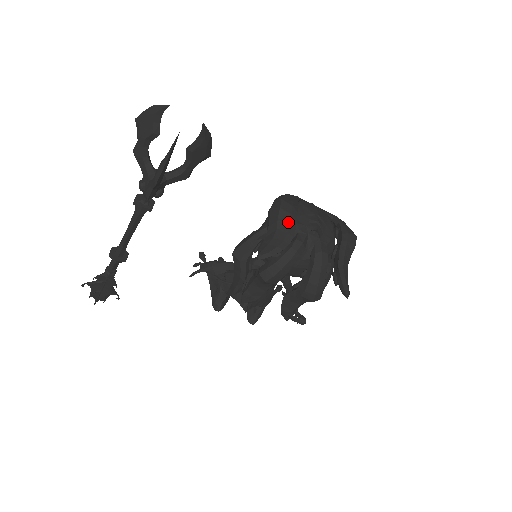
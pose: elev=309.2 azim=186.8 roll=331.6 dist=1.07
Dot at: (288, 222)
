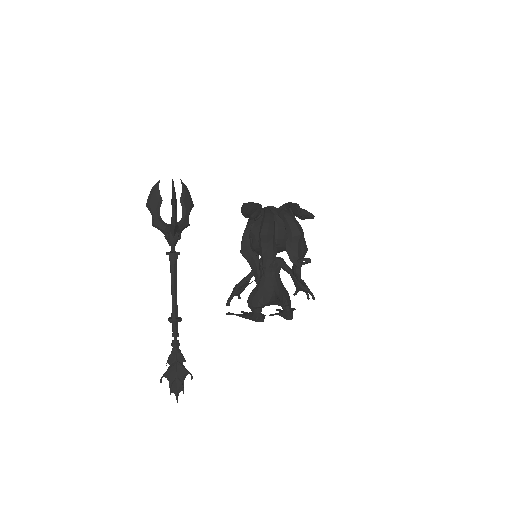
Dot at: (254, 204)
